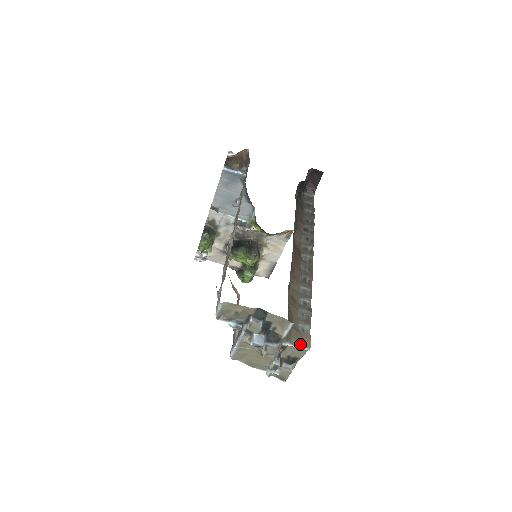
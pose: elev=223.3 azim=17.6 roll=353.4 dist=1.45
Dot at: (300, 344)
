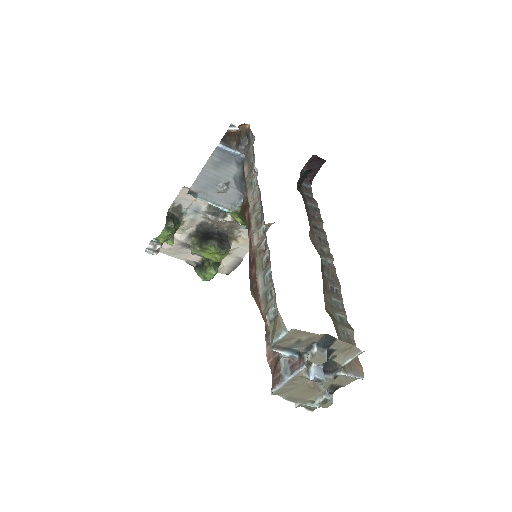
Dot at: (353, 372)
